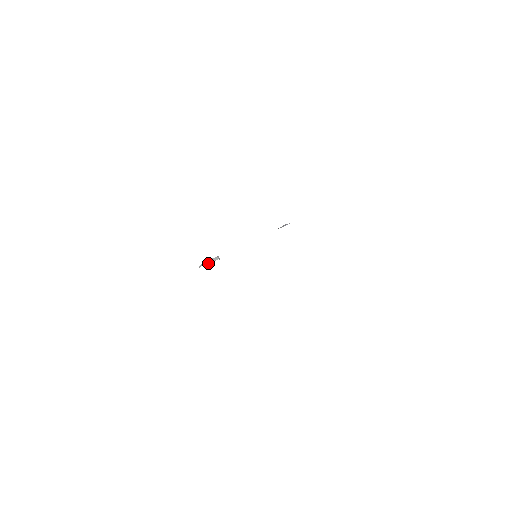
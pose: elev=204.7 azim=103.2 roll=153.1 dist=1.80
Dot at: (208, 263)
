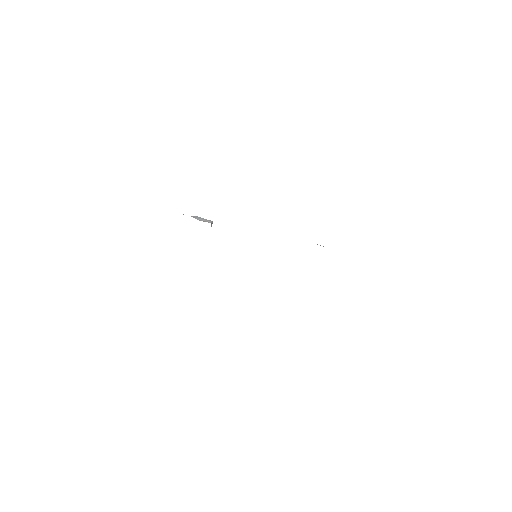
Dot at: (195, 218)
